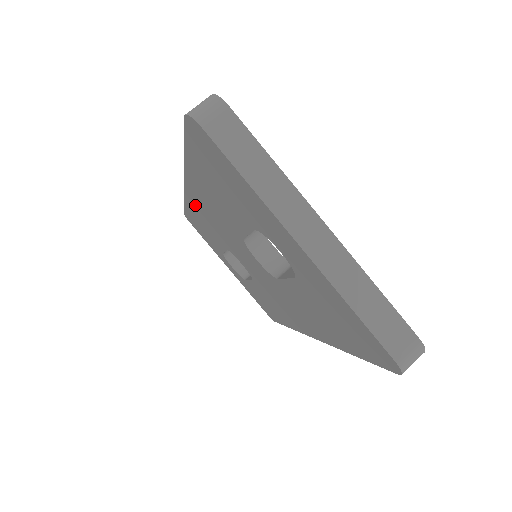
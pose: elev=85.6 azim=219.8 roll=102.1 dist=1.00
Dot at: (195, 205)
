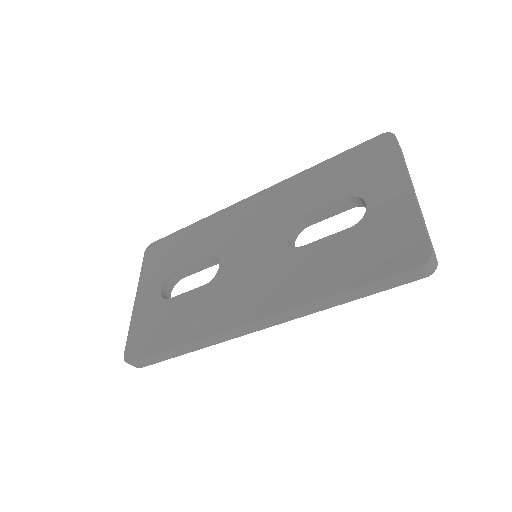
Dot at: (233, 214)
